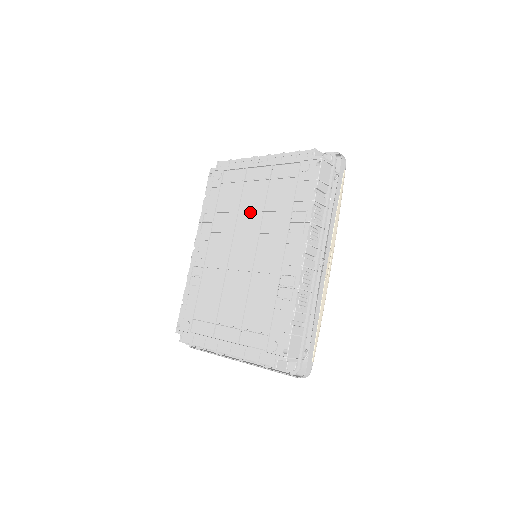
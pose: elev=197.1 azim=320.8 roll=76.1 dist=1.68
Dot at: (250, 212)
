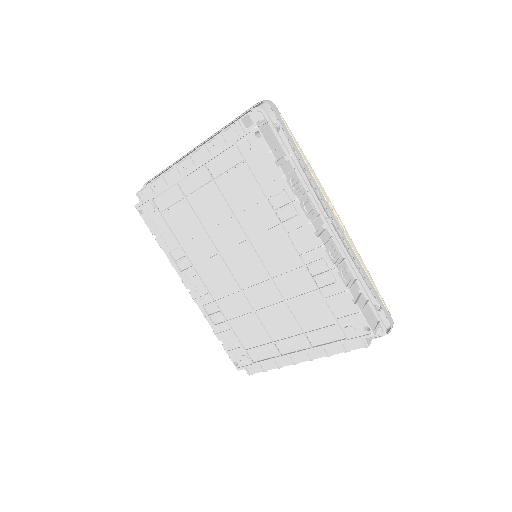
Dot at: (220, 225)
